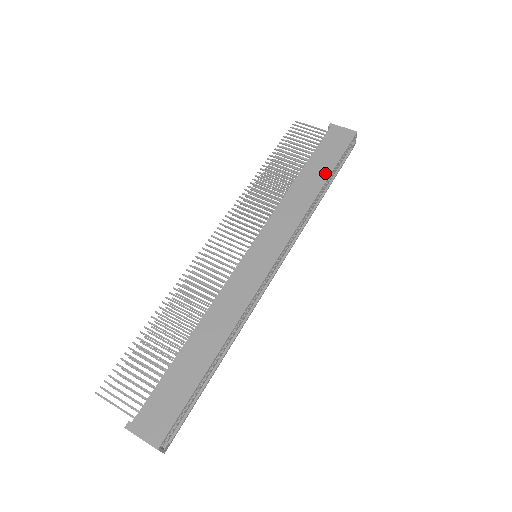
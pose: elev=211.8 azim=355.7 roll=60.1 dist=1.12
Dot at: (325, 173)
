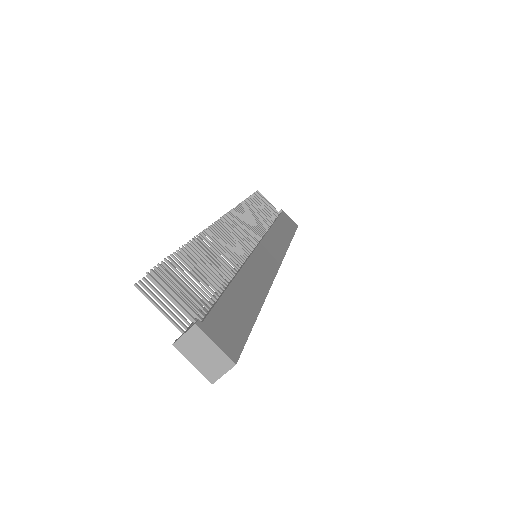
Dot at: (290, 235)
